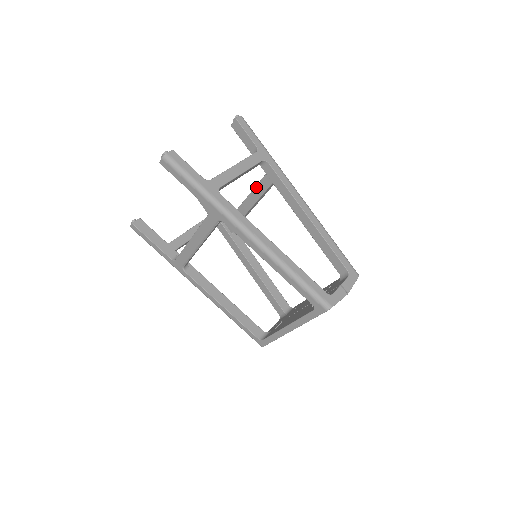
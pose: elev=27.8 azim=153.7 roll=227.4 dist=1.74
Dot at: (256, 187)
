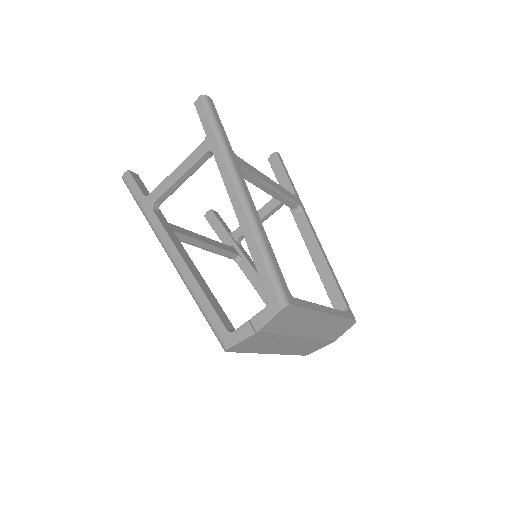
Dot at: occluded
